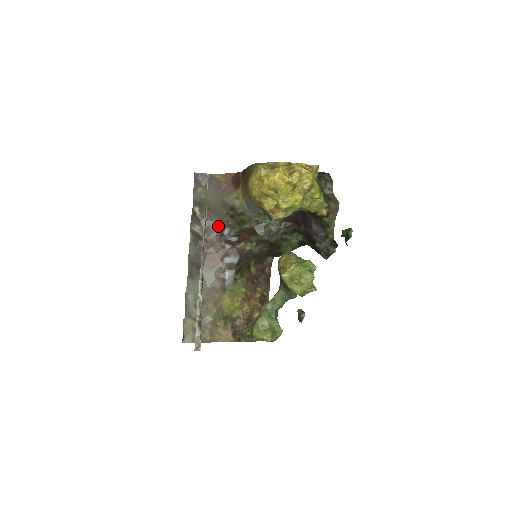
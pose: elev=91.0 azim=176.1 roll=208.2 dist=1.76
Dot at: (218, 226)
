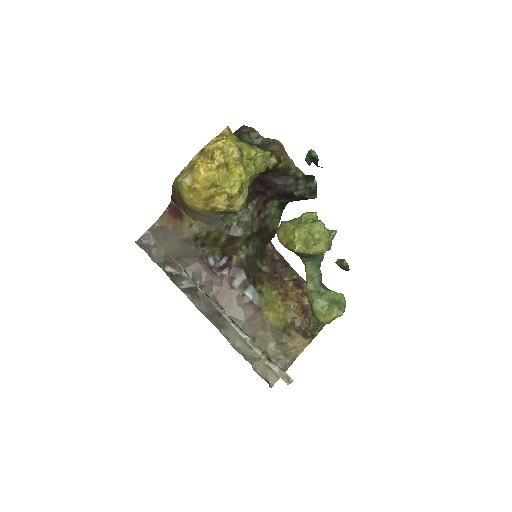
Dot at: (200, 264)
